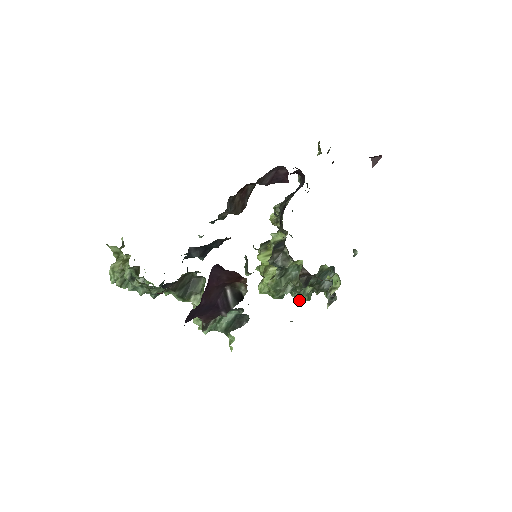
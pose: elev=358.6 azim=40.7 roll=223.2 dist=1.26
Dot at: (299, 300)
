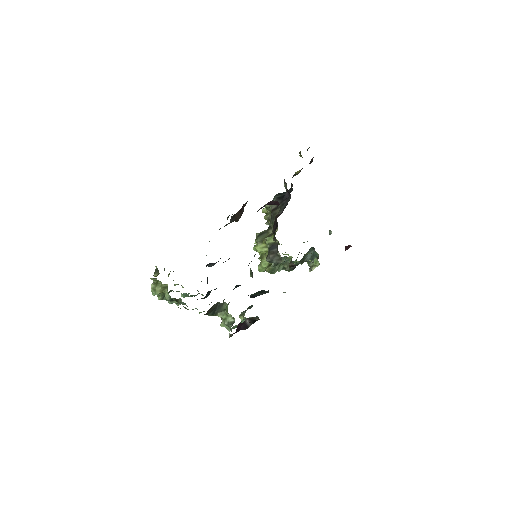
Dot at: occluded
